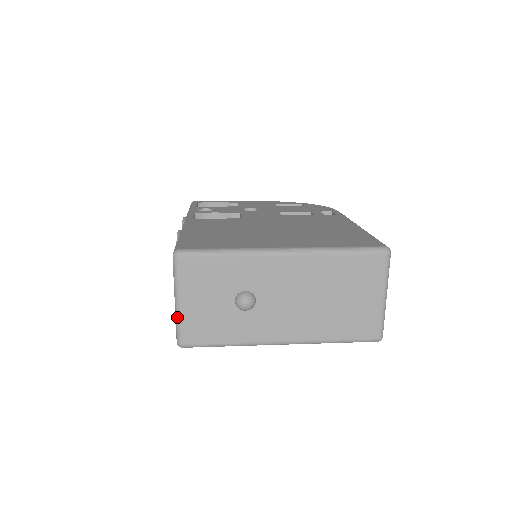
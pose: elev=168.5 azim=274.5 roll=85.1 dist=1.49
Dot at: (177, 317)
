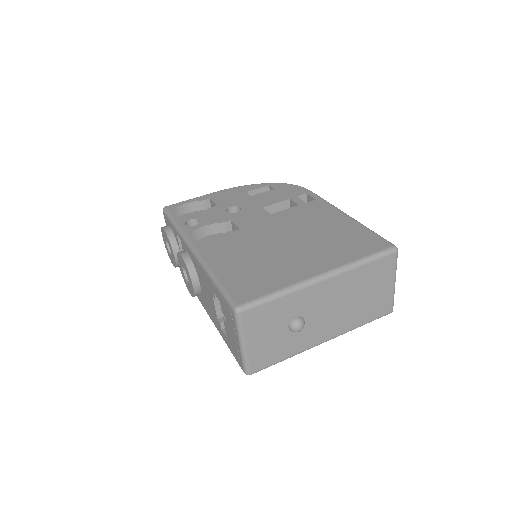
Dot at: (244, 356)
